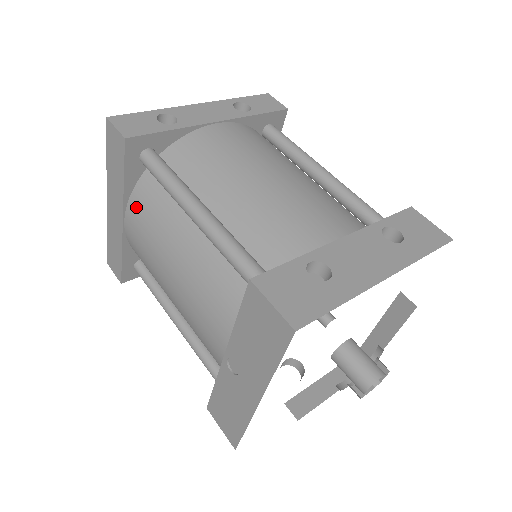
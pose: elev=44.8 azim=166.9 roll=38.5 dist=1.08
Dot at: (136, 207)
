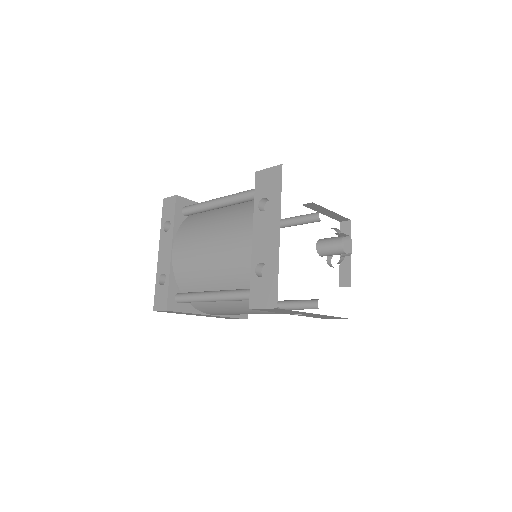
Dot at: (204, 311)
